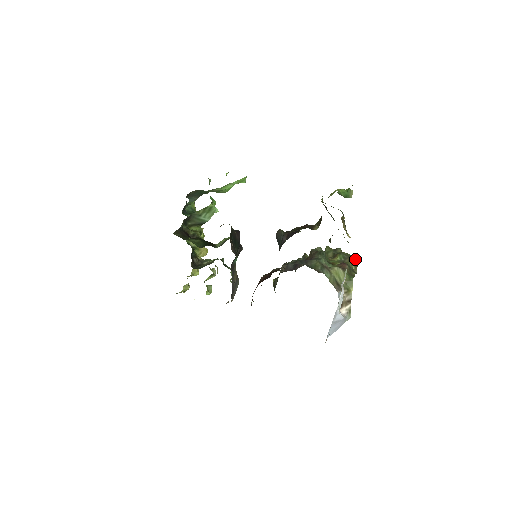
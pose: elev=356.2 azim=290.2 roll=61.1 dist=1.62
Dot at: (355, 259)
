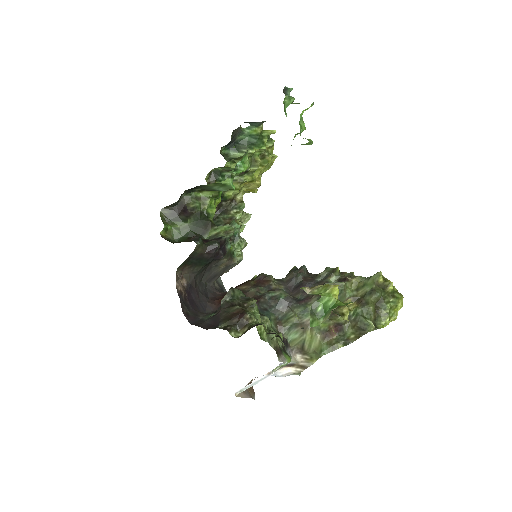
Dot at: (363, 330)
